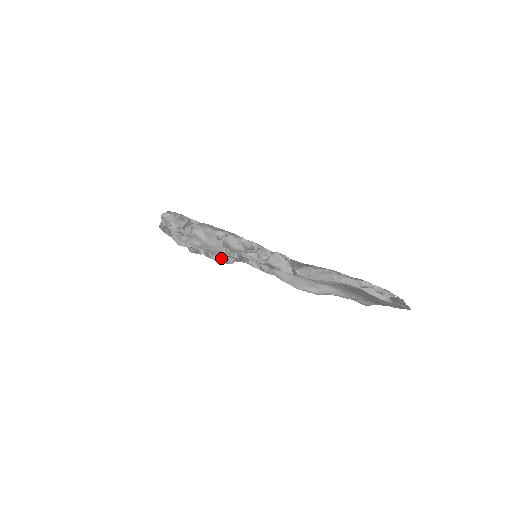
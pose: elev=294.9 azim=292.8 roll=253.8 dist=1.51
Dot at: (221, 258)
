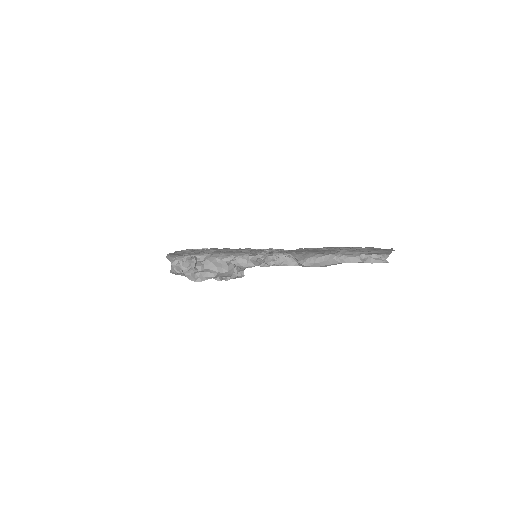
Dot at: (234, 276)
